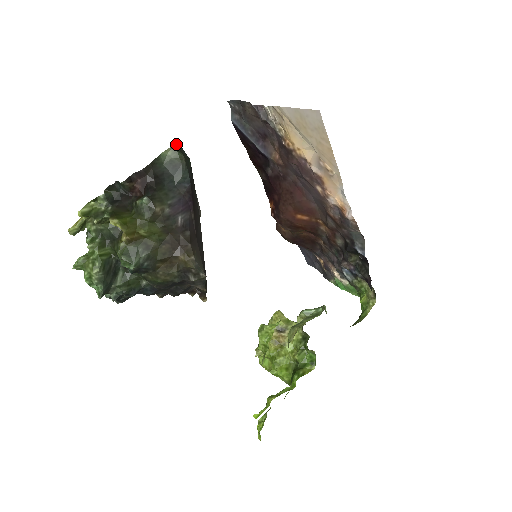
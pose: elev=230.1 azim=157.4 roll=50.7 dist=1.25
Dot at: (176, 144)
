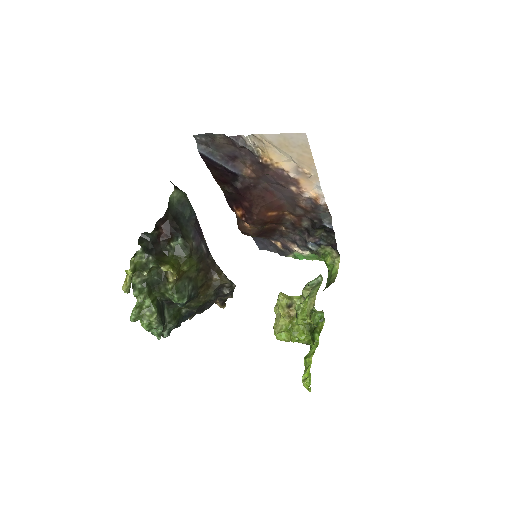
Dot at: (174, 185)
